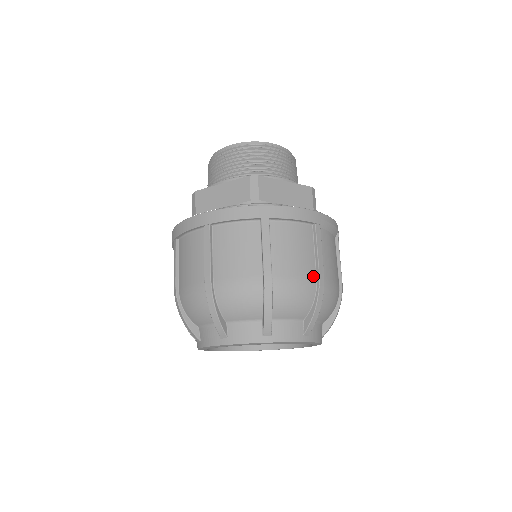
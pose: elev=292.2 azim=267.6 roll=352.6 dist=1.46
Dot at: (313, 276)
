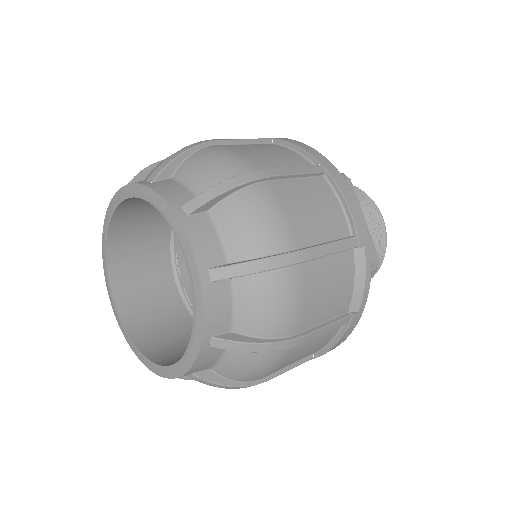
Dot at: (298, 242)
